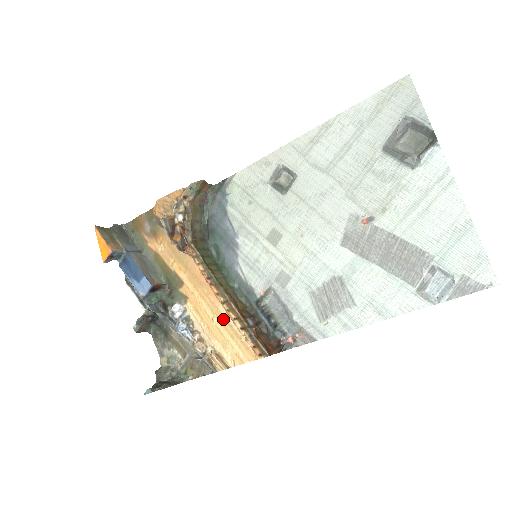
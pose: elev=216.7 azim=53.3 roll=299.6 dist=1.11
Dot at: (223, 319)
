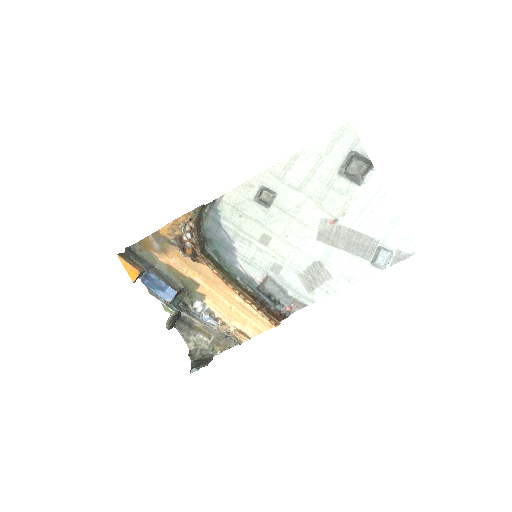
Dot at: (240, 305)
